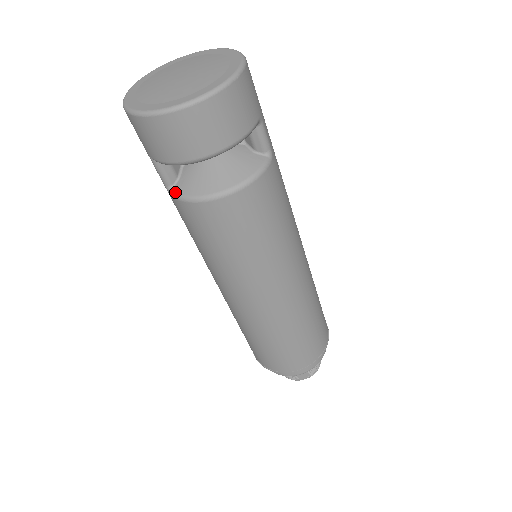
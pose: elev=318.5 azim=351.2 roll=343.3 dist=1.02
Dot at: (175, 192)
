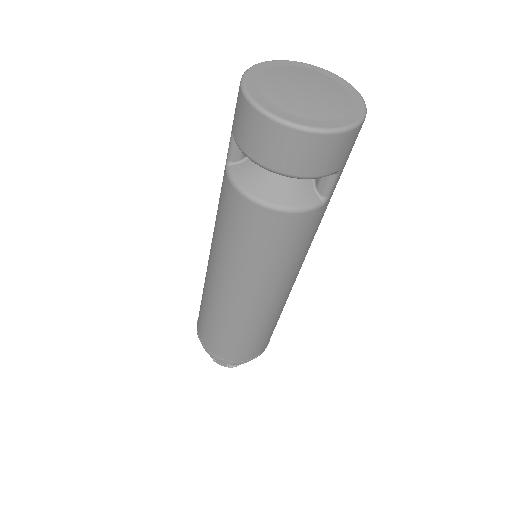
Dot at: (231, 170)
